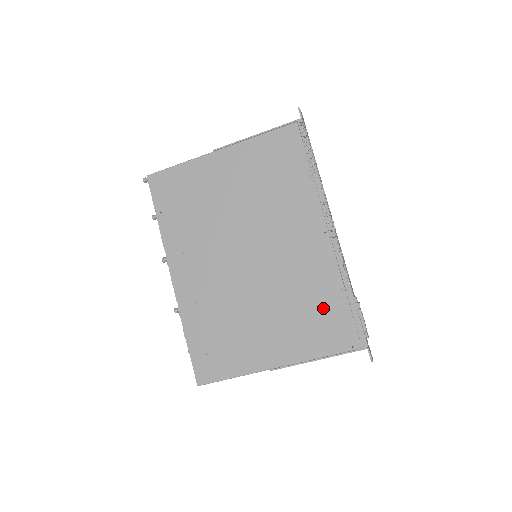
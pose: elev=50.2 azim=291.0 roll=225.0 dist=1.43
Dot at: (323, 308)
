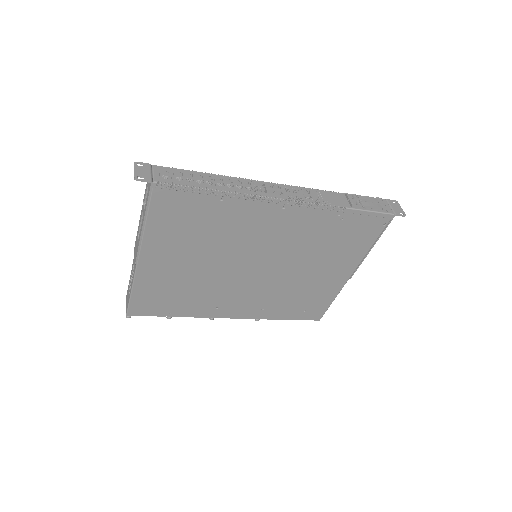
Dot at: (341, 233)
